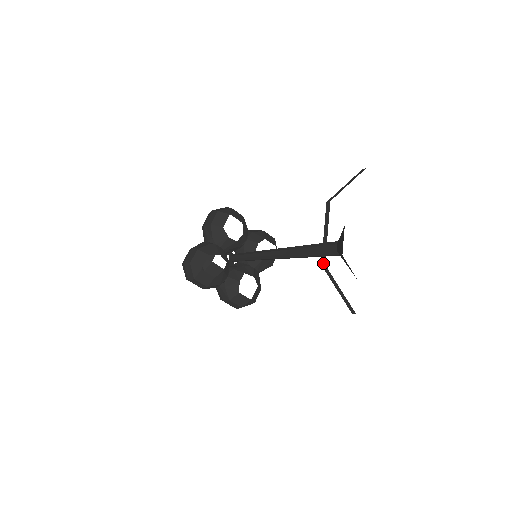
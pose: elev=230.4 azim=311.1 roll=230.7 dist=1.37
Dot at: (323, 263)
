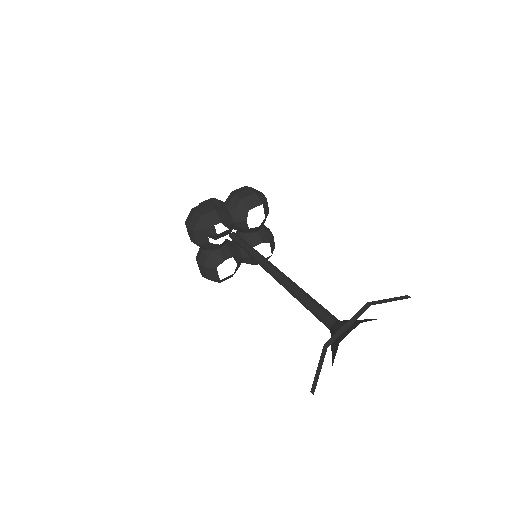
Dot at: (327, 345)
